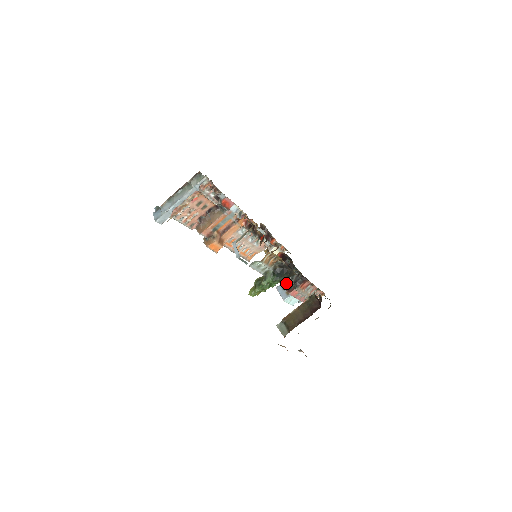
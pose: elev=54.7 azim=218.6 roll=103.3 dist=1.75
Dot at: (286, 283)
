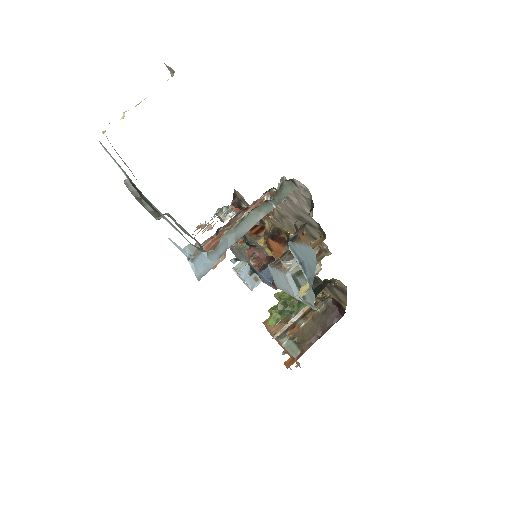
Dot at: occluded
